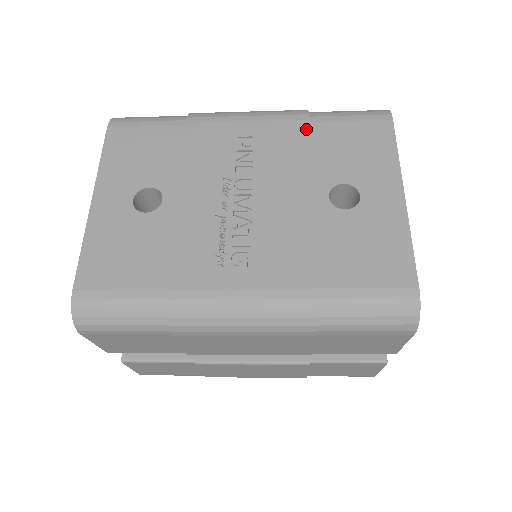
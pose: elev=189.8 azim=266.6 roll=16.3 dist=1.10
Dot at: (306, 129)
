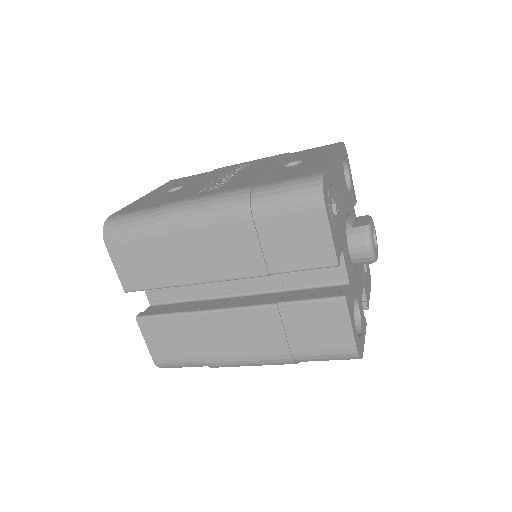
Dot at: (284, 155)
